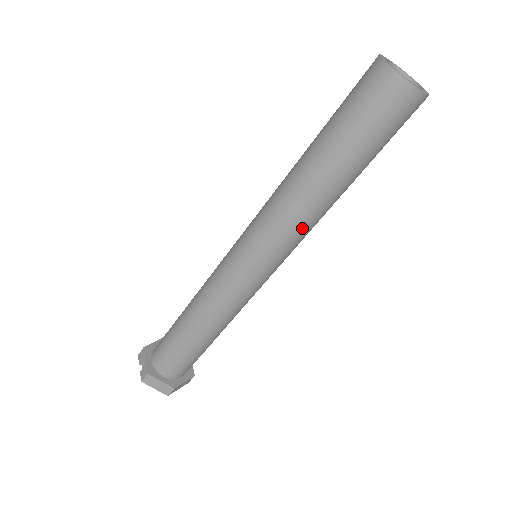
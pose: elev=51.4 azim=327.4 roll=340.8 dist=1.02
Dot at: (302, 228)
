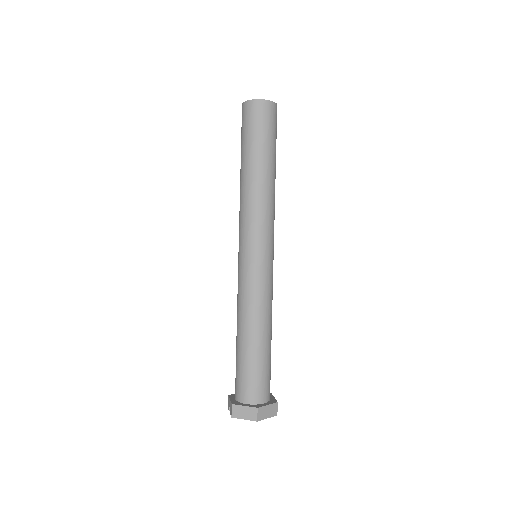
Dot at: (260, 208)
